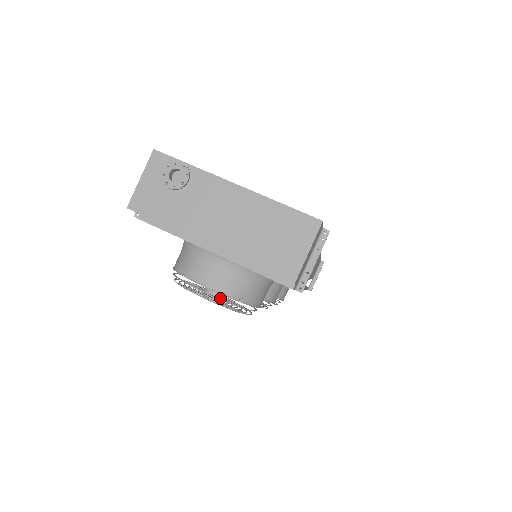
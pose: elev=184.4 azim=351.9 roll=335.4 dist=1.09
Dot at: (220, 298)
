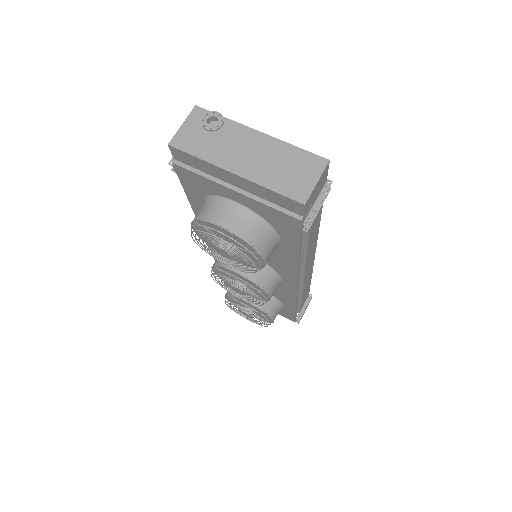
Dot at: (230, 252)
